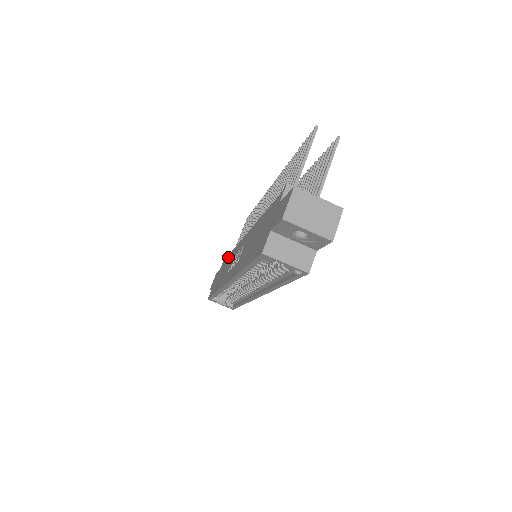
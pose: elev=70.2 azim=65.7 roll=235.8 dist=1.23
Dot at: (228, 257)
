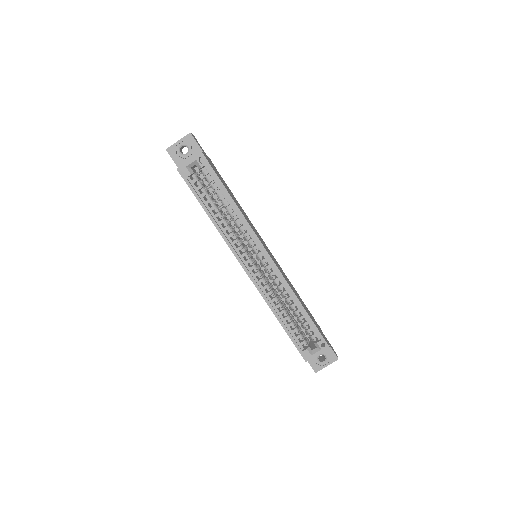
Dot at: occluded
